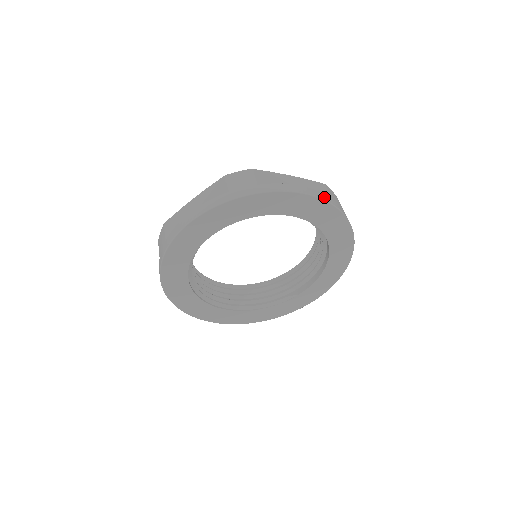
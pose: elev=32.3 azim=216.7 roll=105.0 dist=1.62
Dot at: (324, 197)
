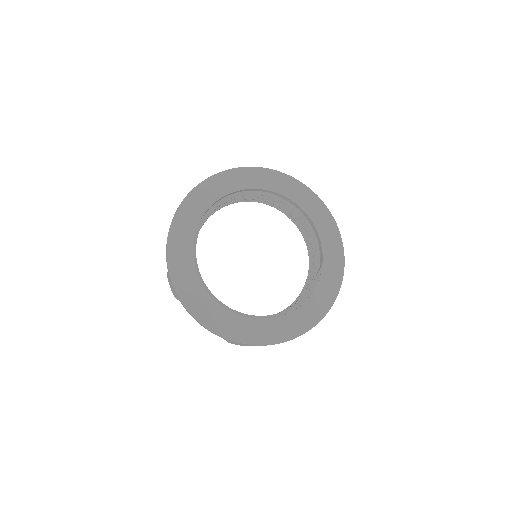
Dot at: (249, 168)
